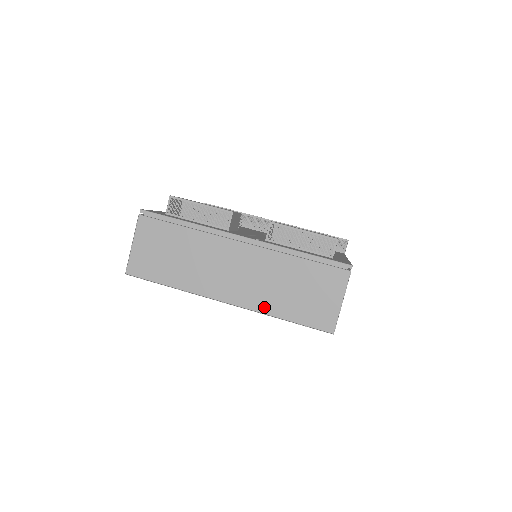
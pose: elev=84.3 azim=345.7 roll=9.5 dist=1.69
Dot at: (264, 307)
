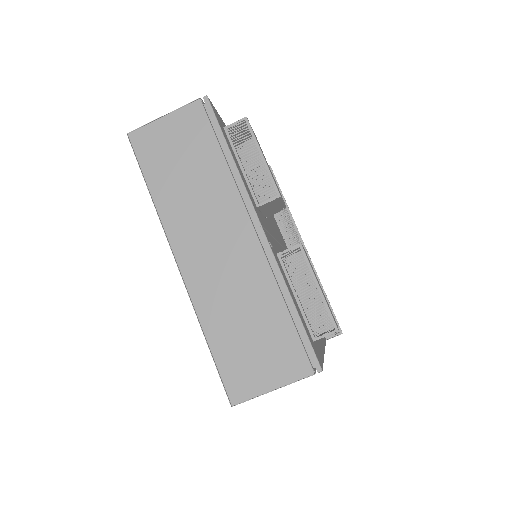
Dot at: (204, 308)
